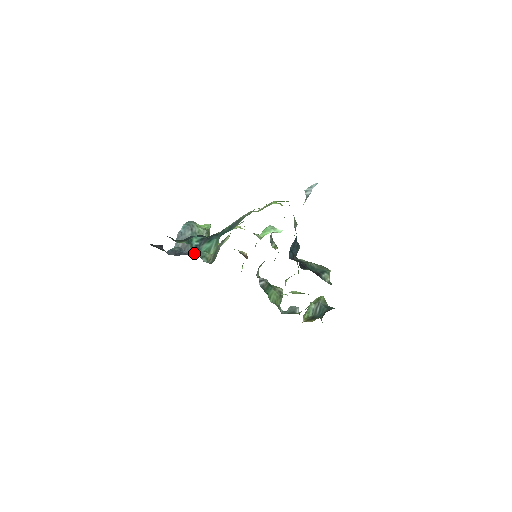
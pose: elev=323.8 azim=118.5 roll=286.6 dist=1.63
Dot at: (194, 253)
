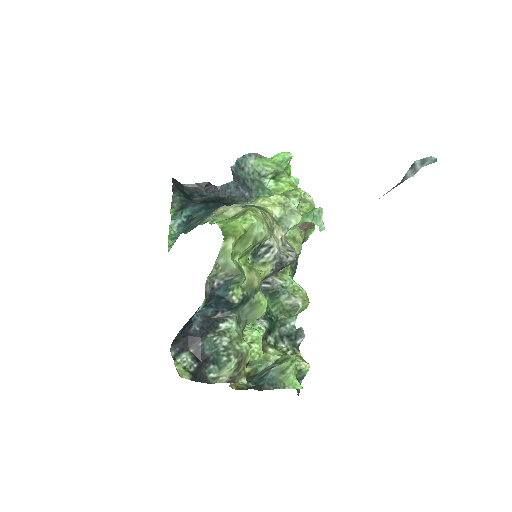
Dot at: (250, 196)
